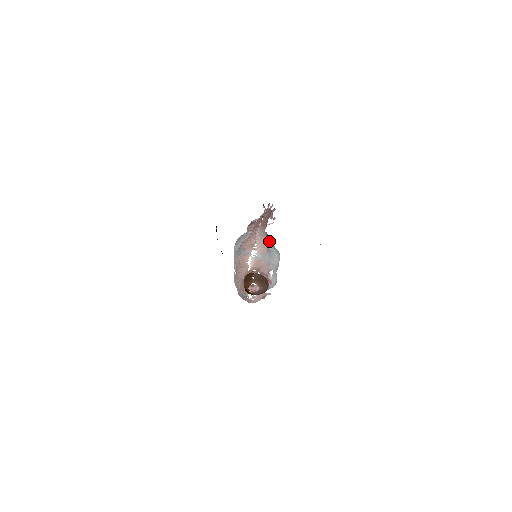
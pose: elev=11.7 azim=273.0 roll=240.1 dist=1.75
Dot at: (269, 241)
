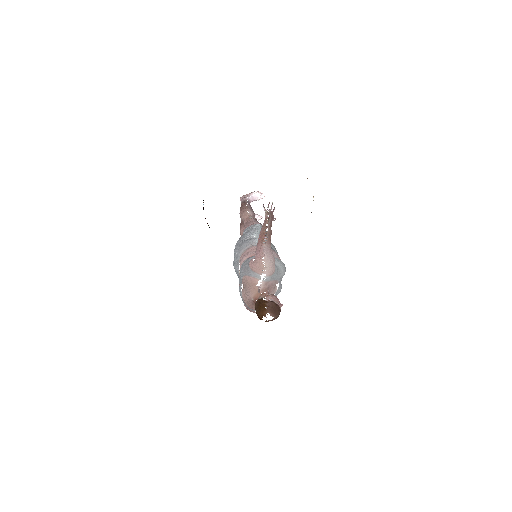
Dot at: (271, 245)
